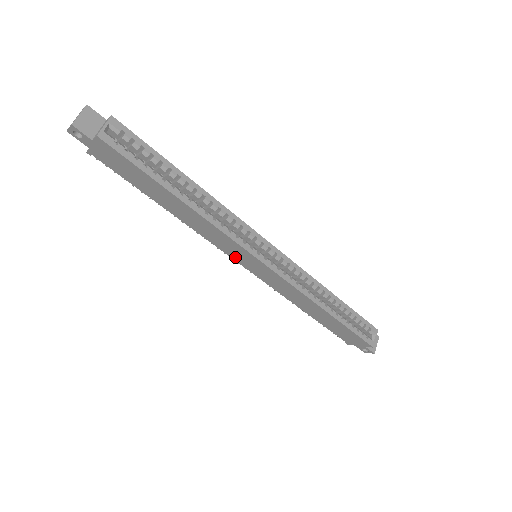
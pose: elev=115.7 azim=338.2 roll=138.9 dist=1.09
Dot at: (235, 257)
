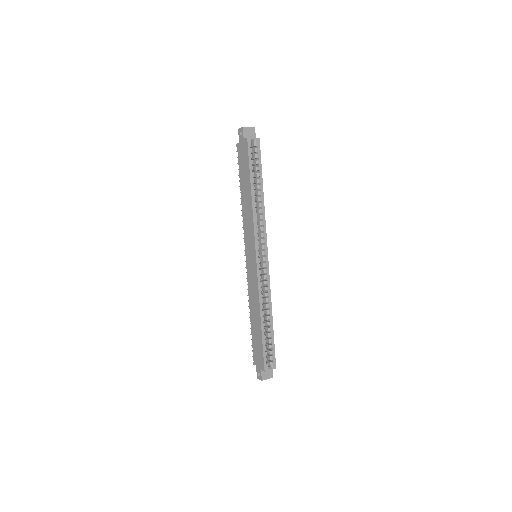
Dot at: (247, 247)
